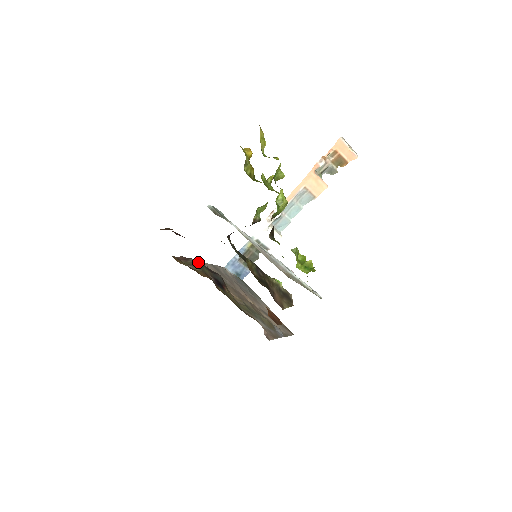
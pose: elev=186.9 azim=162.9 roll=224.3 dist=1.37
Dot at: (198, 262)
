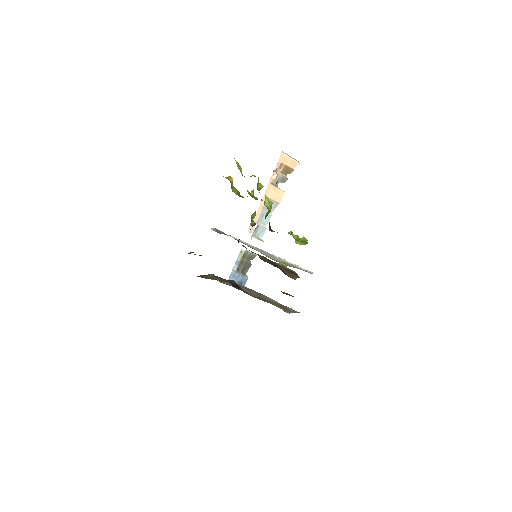
Dot at: occluded
